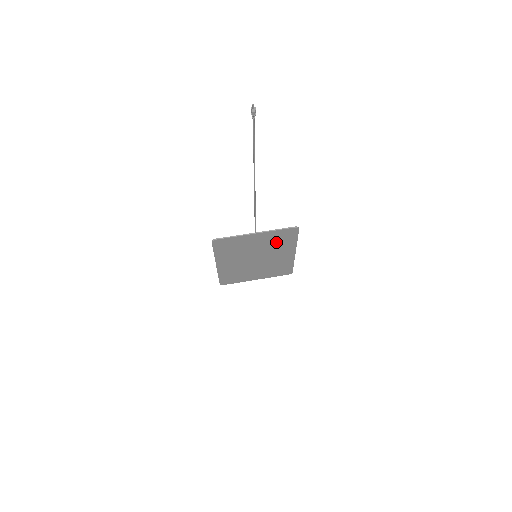
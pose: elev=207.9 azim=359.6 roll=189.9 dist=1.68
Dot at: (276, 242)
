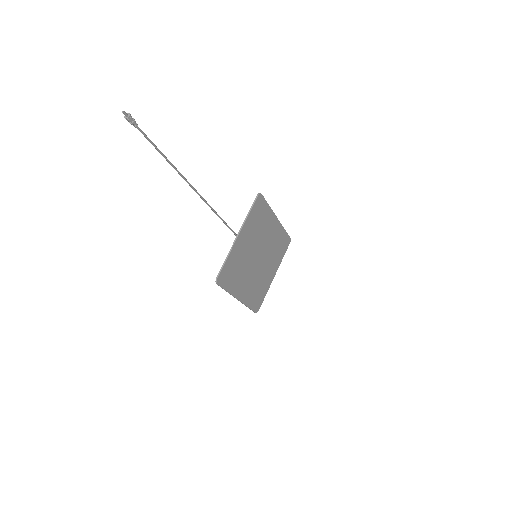
Dot at: (257, 226)
